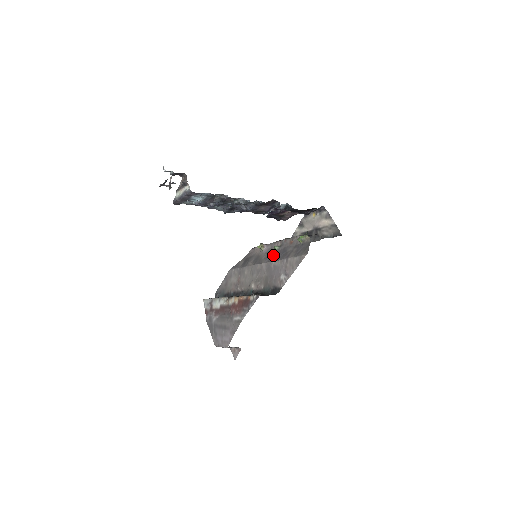
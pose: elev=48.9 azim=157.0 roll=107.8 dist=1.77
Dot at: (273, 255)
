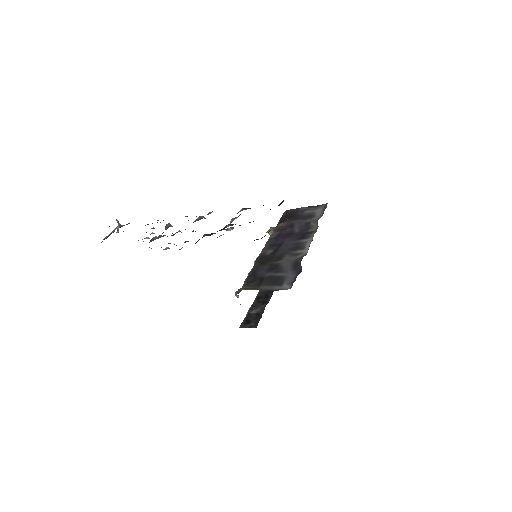
Dot at: occluded
